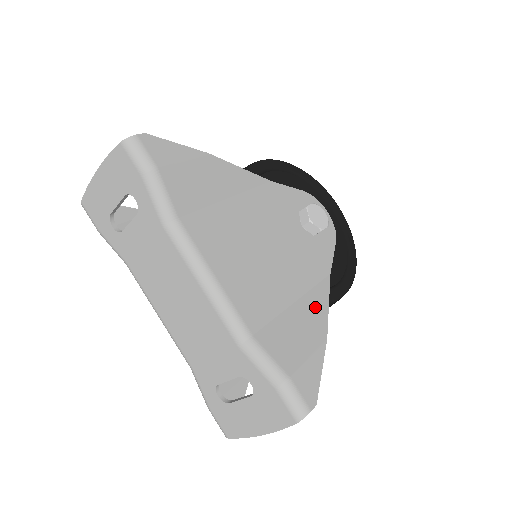
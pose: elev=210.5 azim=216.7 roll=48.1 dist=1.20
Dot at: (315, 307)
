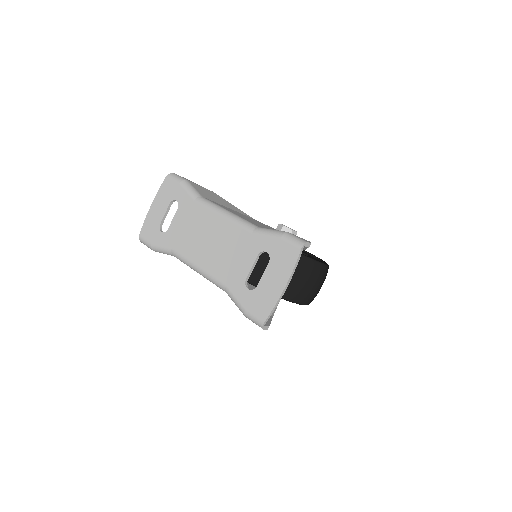
Dot at: occluded
